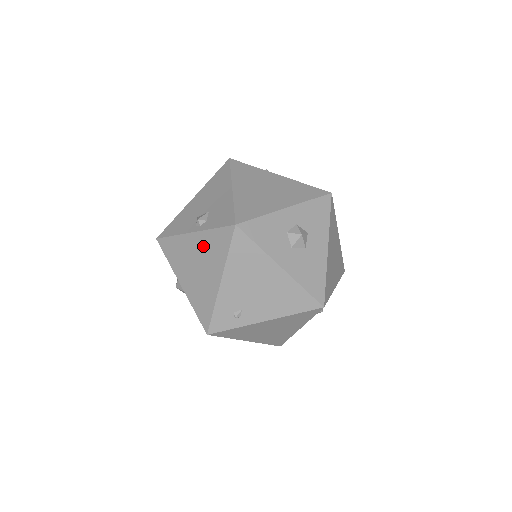
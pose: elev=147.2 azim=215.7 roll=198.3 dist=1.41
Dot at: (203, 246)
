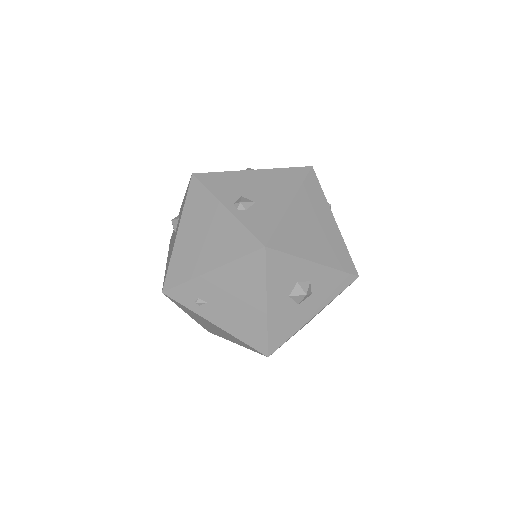
Dot at: (224, 228)
